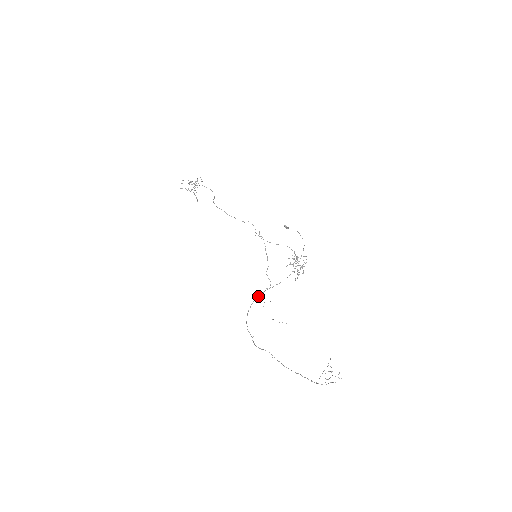
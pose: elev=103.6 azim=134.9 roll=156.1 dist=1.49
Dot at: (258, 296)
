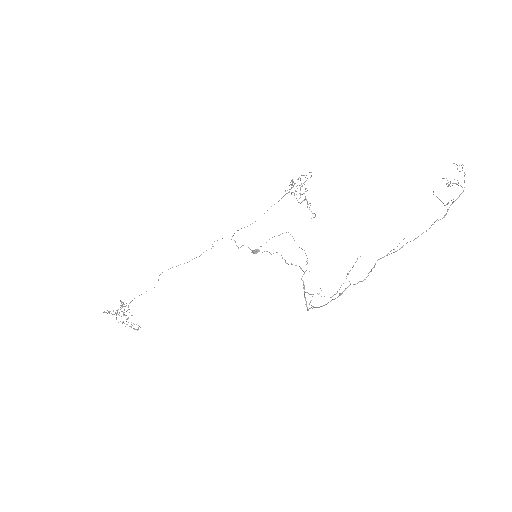
Dot at: occluded
